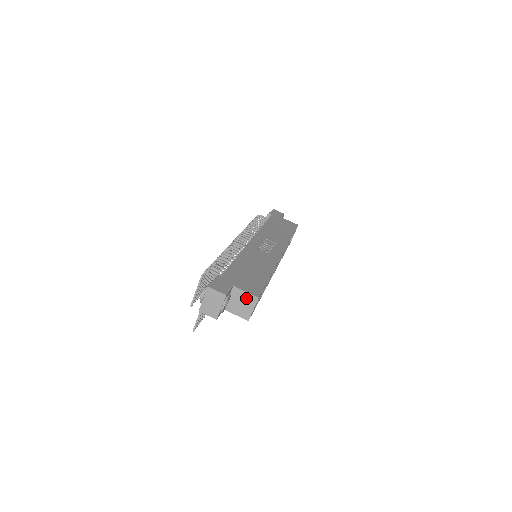
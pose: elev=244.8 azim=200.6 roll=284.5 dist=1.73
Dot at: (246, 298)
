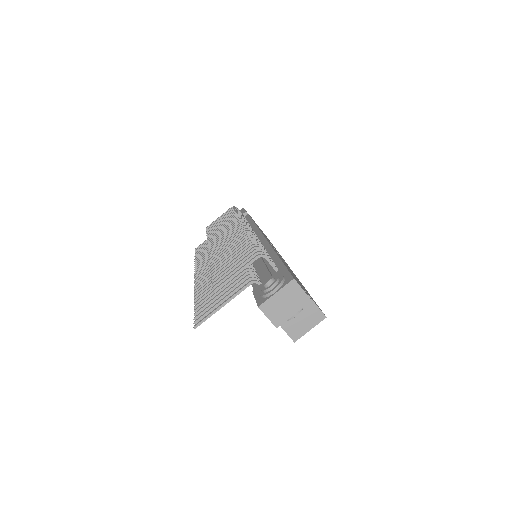
Dot at: (310, 312)
